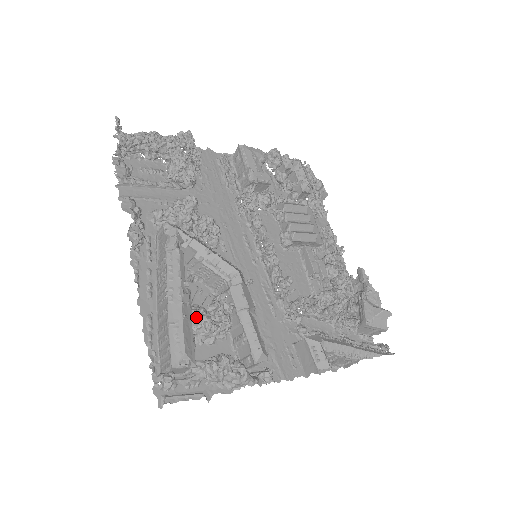
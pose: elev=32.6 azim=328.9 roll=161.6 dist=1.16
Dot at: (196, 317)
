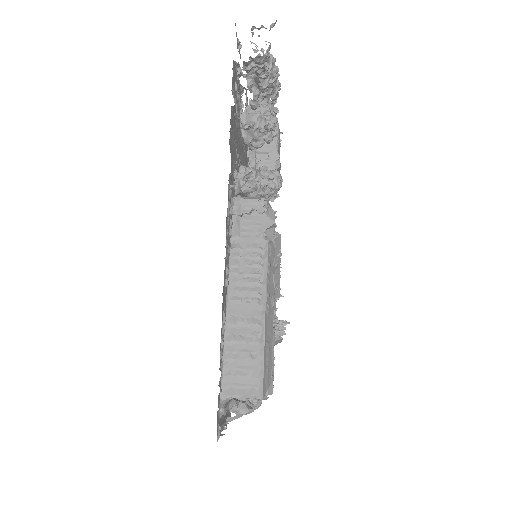
Dot at: occluded
